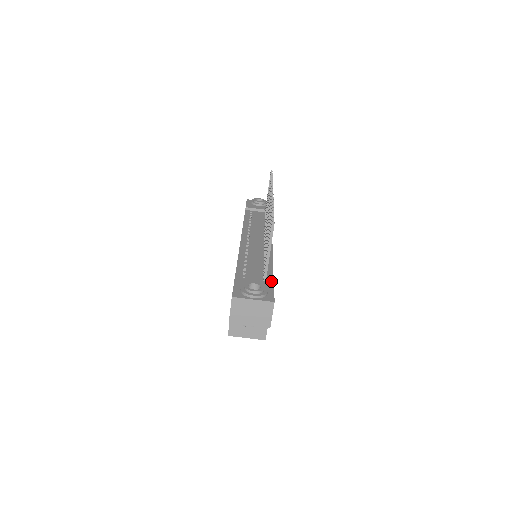
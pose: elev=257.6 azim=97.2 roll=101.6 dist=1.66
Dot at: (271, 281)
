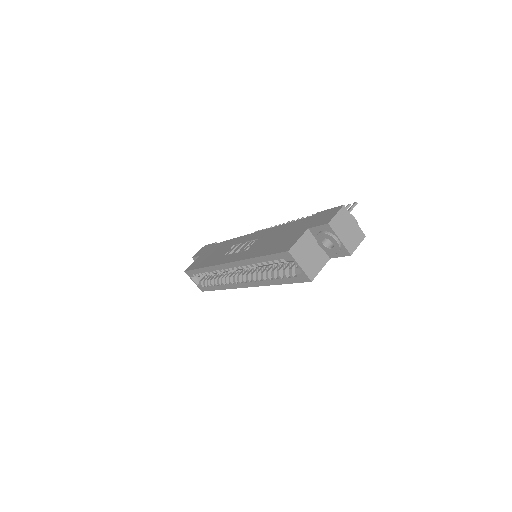
Dot at: occluded
